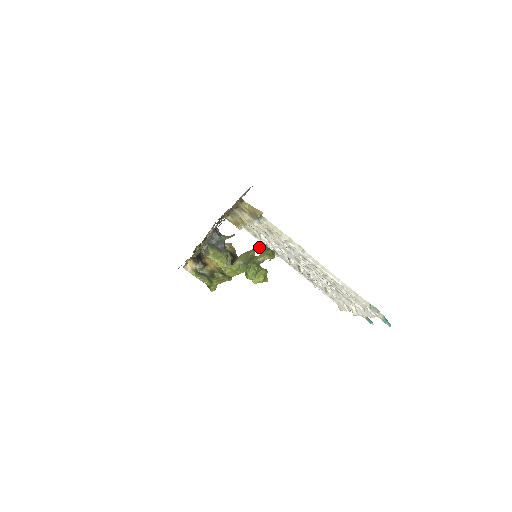
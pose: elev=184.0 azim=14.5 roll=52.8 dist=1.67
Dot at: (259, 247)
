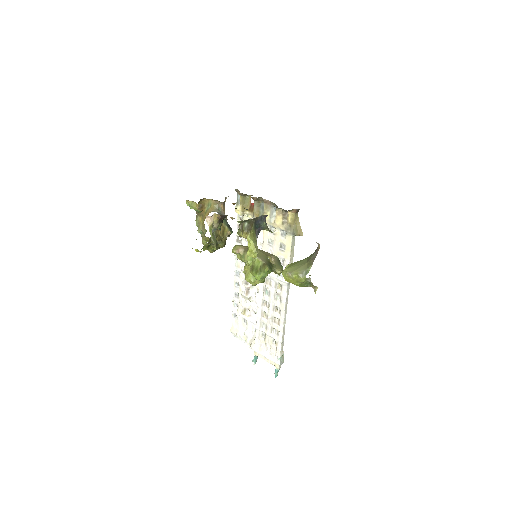
Dot at: (275, 256)
